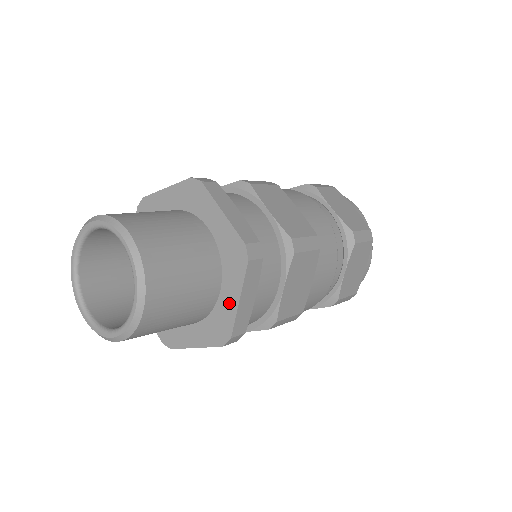
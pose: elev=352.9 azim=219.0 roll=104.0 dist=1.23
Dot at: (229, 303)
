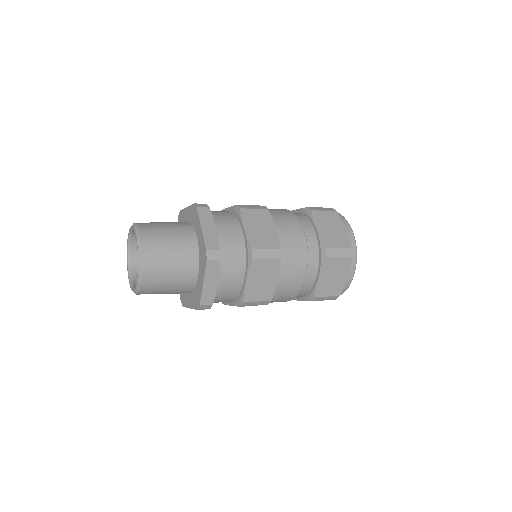
Dot at: (200, 284)
